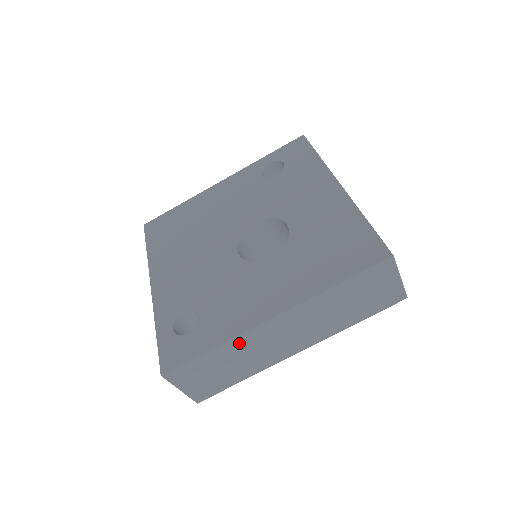
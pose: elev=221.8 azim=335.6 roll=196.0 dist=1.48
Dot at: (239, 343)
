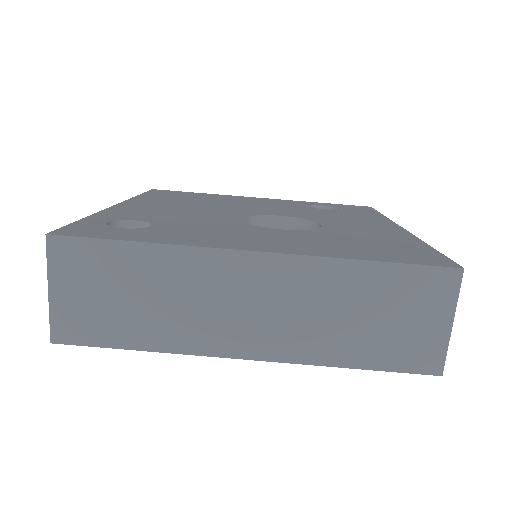
Dot at: (182, 263)
